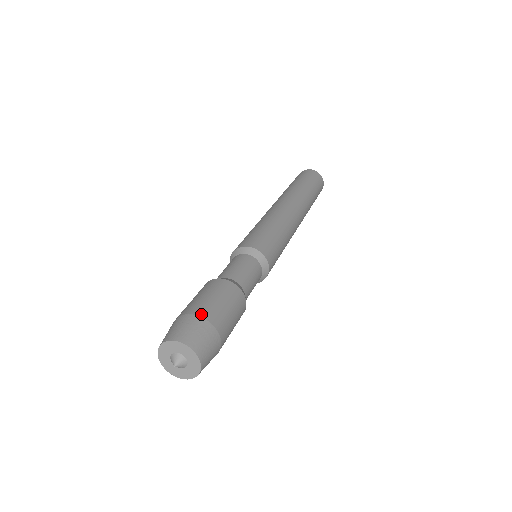
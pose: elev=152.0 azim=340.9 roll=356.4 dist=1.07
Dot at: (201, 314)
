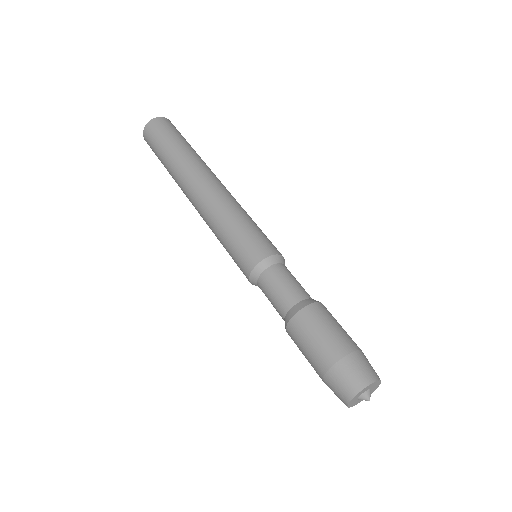
Dot at: (329, 364)
